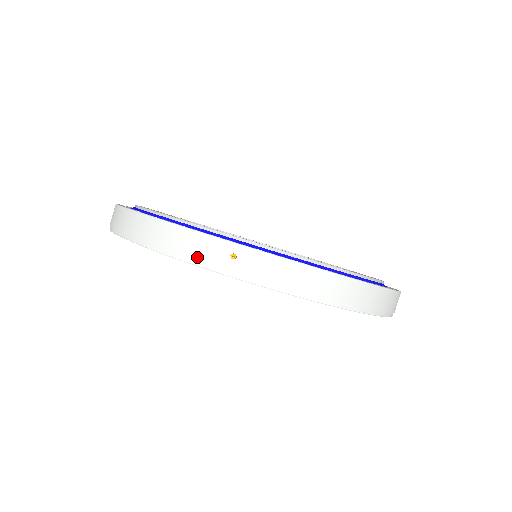
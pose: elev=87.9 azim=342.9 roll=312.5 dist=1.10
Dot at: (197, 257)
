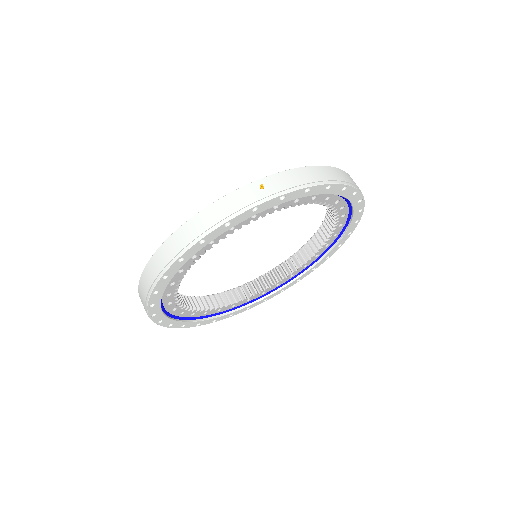
Dot at: (242, 206)
